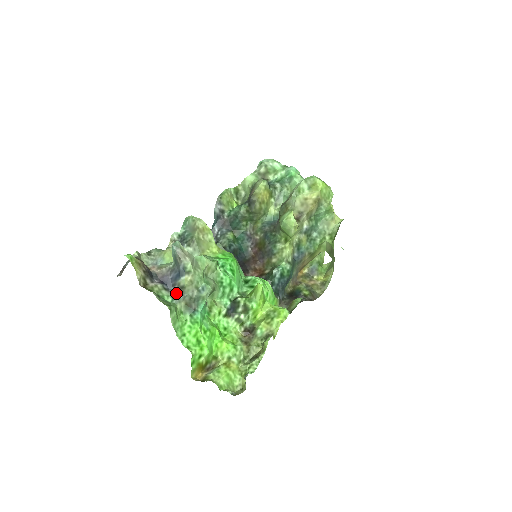
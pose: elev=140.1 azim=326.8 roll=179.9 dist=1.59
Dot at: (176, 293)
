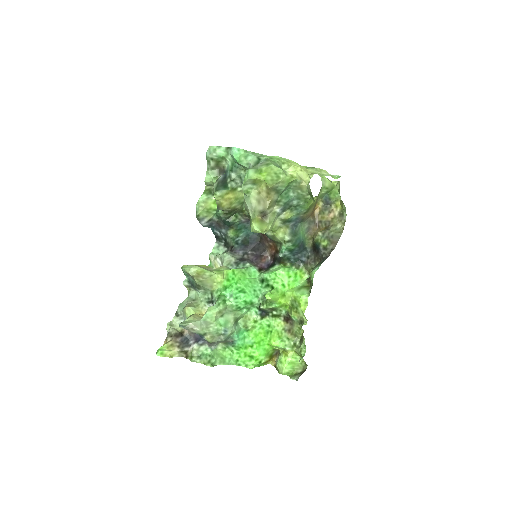
Dot at: (210, 344)
